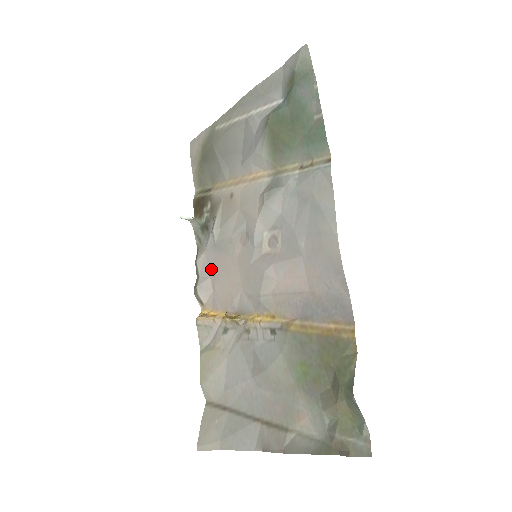
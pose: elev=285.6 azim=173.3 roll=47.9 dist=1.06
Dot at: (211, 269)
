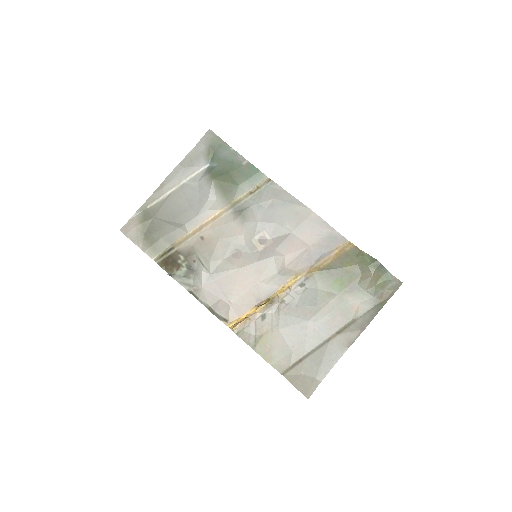
Dot at: (218, 293)
